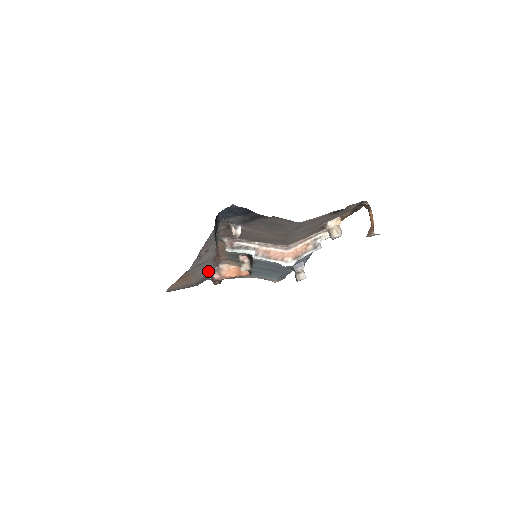
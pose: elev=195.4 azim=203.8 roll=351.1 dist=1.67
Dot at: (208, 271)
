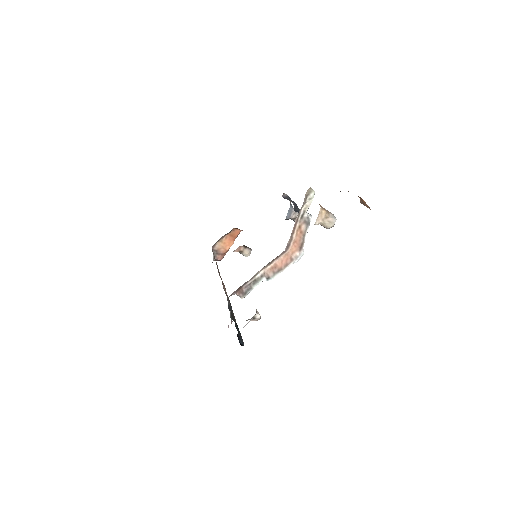
Dot at: occluded
